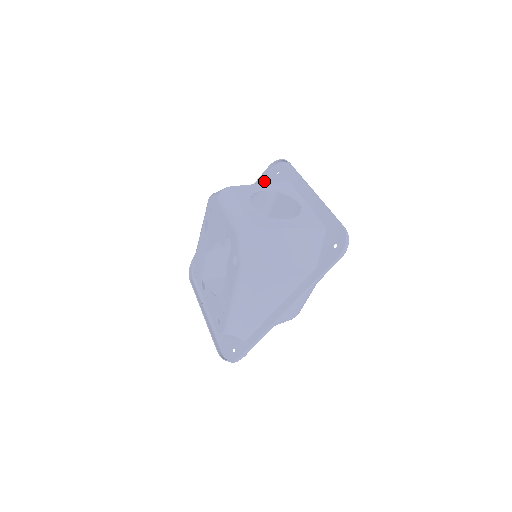
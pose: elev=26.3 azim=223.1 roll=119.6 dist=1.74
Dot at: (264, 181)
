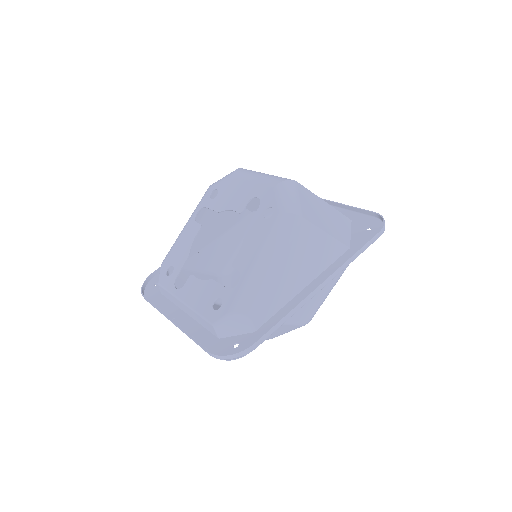
Dot at: occluded
